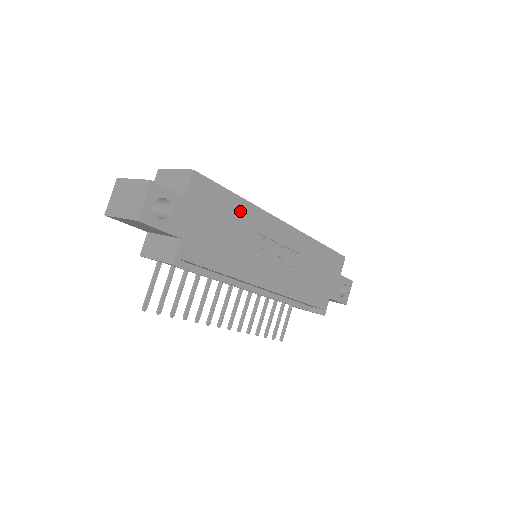
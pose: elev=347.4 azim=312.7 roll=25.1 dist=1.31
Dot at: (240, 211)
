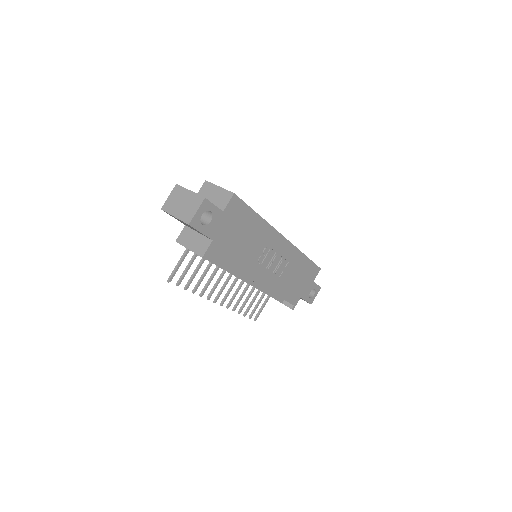
Dot at: (256, 226)
